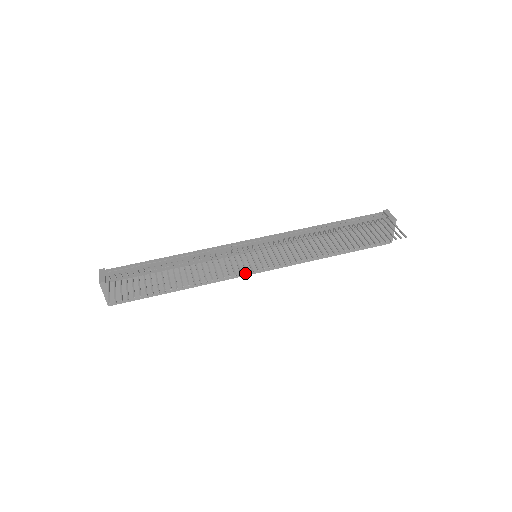
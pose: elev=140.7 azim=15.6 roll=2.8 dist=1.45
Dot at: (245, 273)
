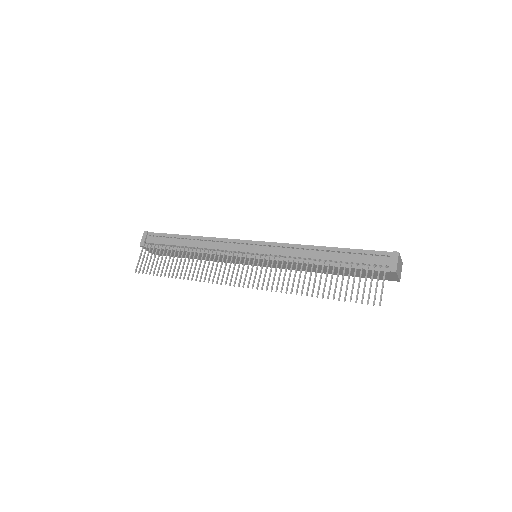
Dot at: occluded
